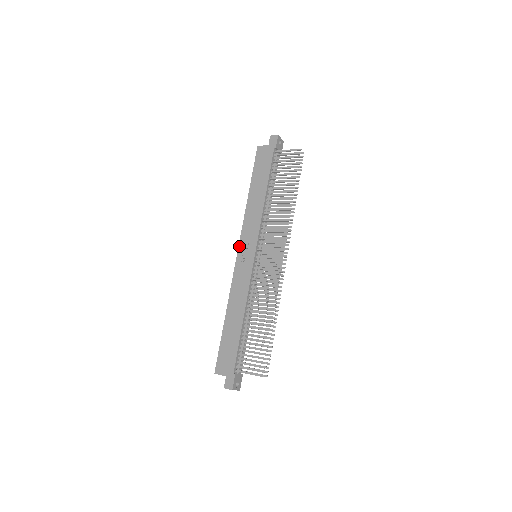
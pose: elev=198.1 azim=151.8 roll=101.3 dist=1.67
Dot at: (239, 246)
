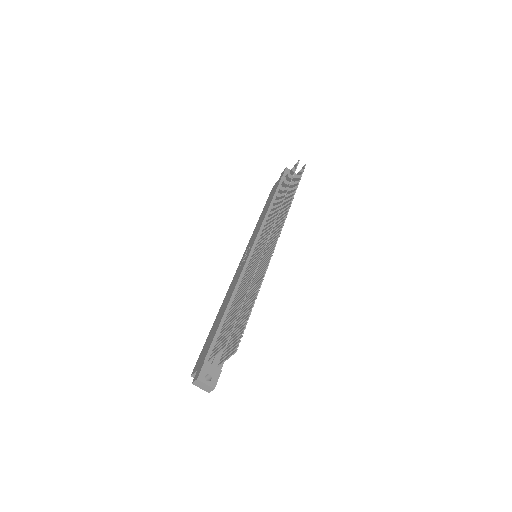
Dot at: (243, 256)
